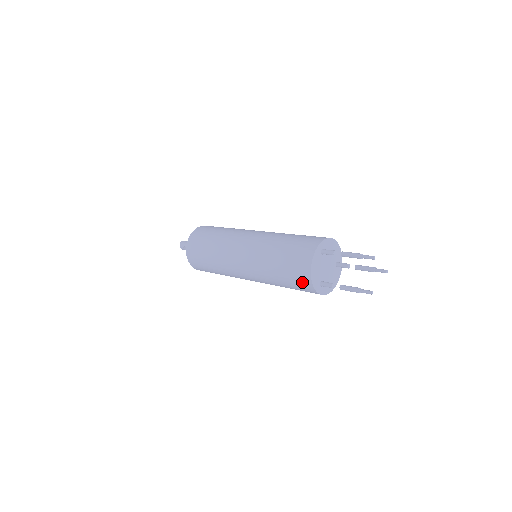
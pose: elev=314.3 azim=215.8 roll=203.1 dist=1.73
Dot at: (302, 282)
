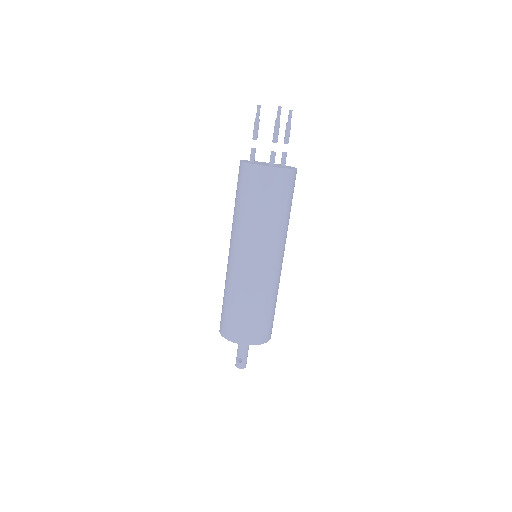
Dot at: (255, 178)
